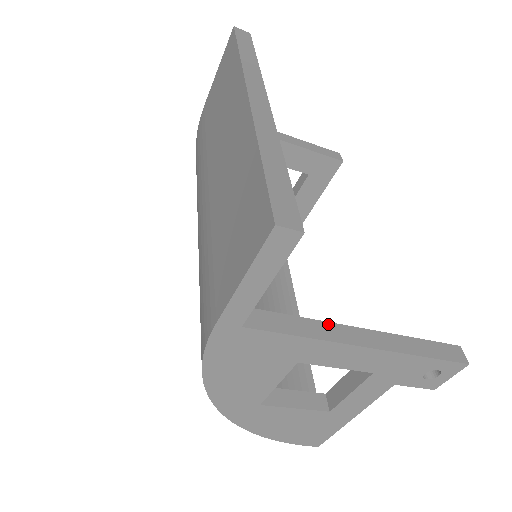
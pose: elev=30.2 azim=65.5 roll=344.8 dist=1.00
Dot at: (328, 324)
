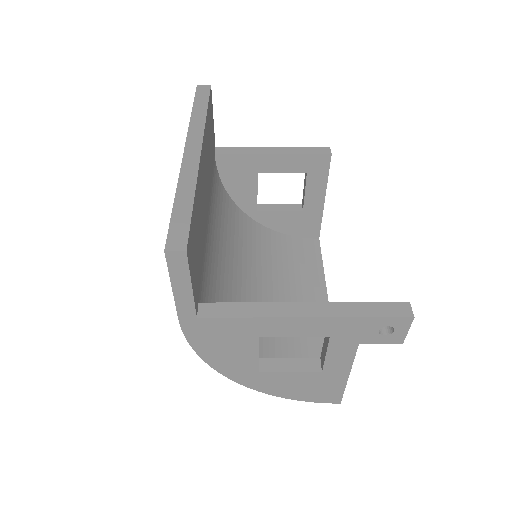
Dot at: (272, 304)
